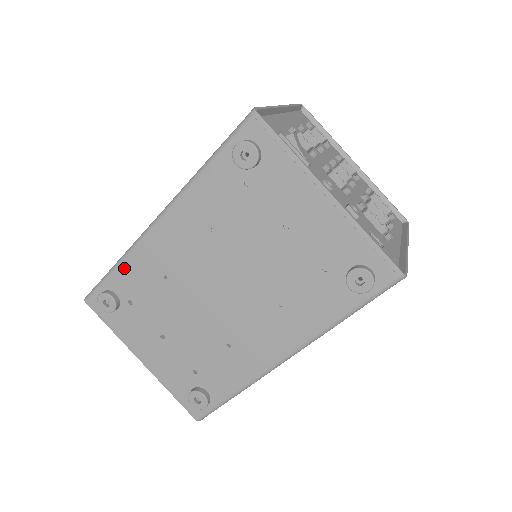
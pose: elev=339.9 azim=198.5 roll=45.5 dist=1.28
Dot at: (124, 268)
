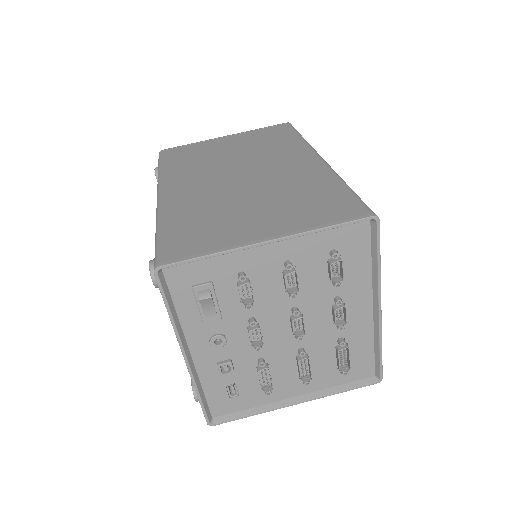
Dot at: occluded
